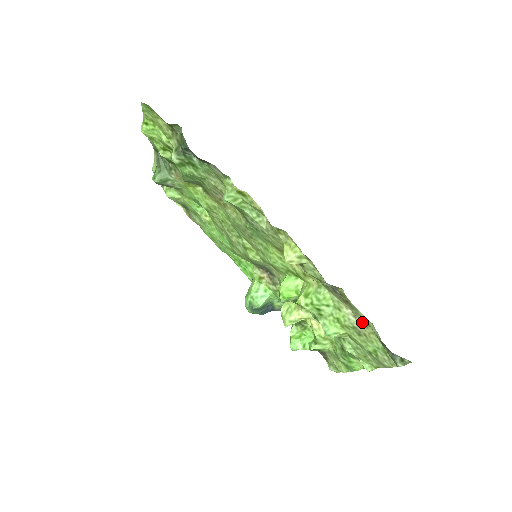
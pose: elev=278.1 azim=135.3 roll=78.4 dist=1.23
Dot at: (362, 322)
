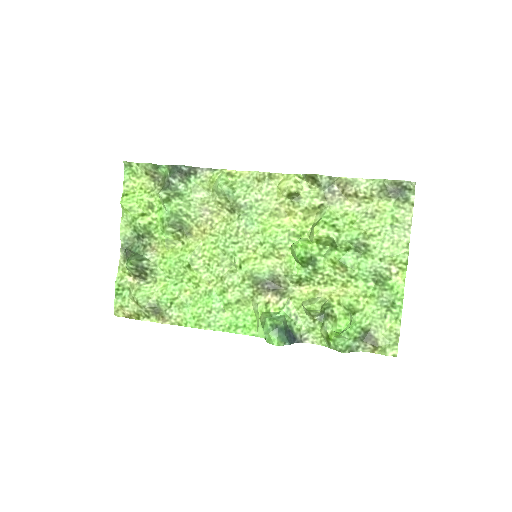
Dot at: (366, 202)
